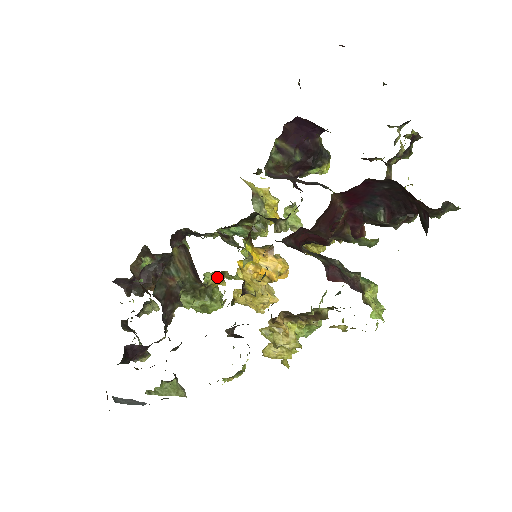
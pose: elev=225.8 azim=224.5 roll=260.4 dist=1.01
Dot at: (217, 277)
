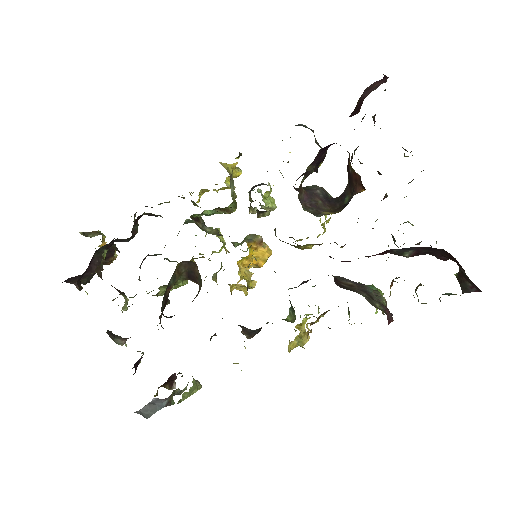
Dot at: occluded
